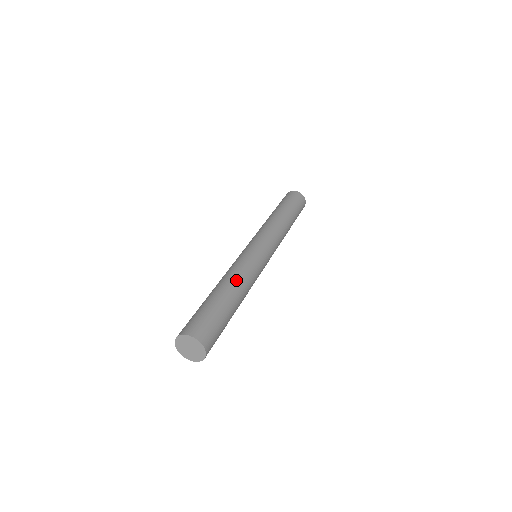
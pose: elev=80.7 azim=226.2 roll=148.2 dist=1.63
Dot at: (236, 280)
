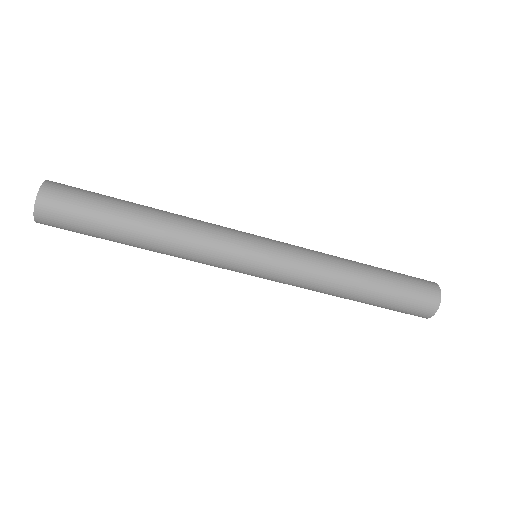
Dot at: (171, 219)
